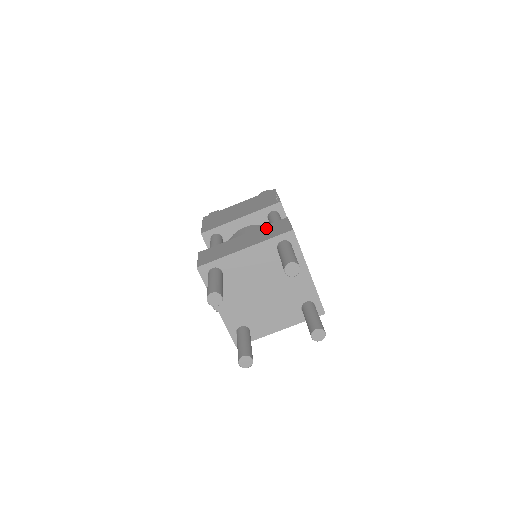
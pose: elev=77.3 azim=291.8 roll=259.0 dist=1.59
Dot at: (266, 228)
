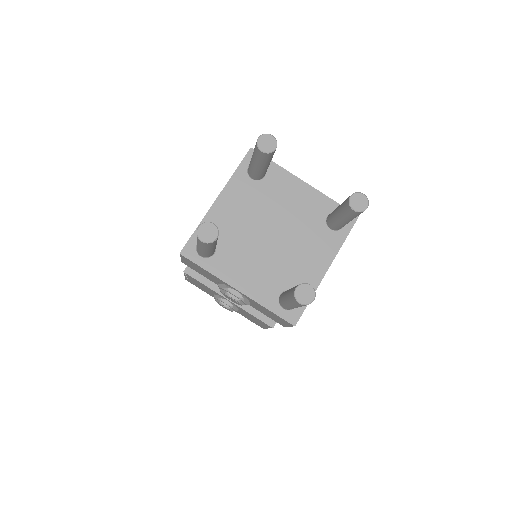
Dot at: occluded
